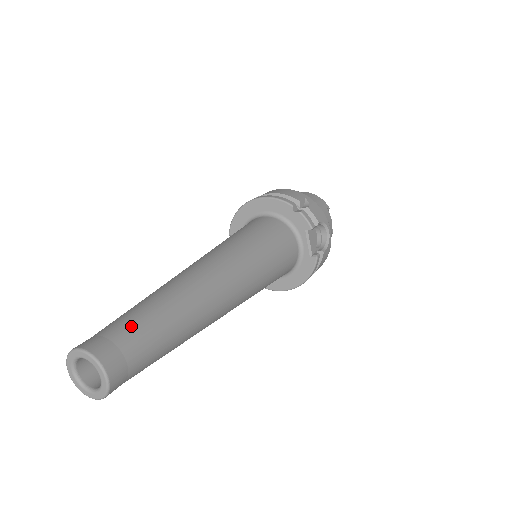
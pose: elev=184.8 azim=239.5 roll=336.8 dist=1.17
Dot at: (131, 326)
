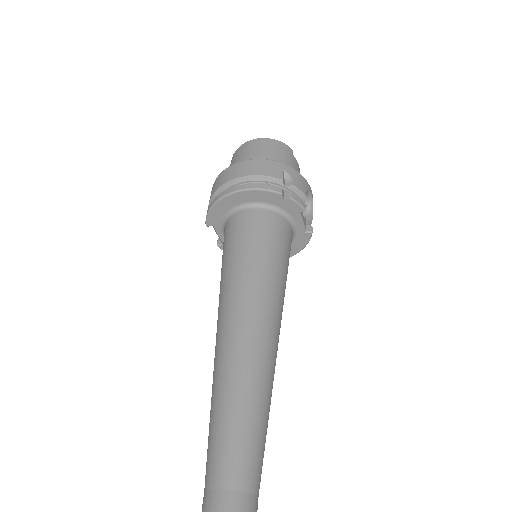
Dot at: (241, 460)
